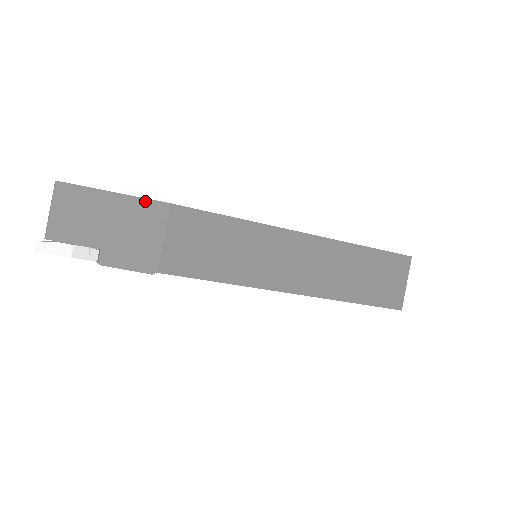
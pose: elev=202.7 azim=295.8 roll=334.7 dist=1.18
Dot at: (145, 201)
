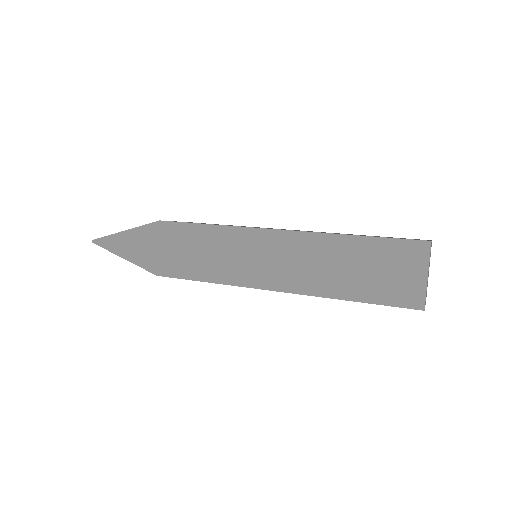
Dot at: (143, 268)
